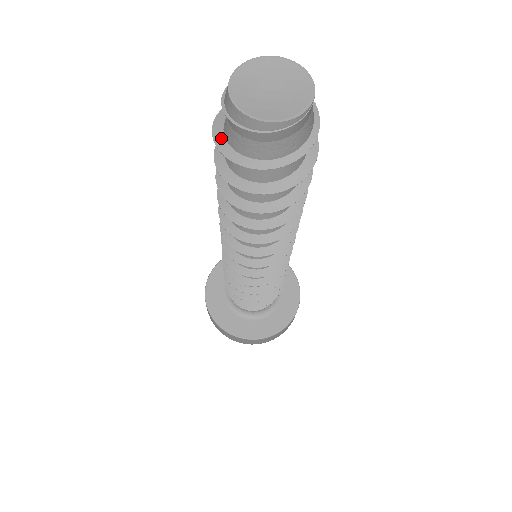
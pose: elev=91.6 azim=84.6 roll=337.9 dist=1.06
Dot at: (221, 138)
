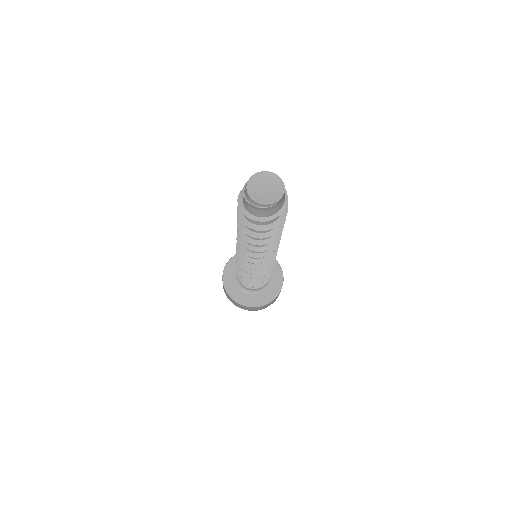
Dot at: (242, 204)
